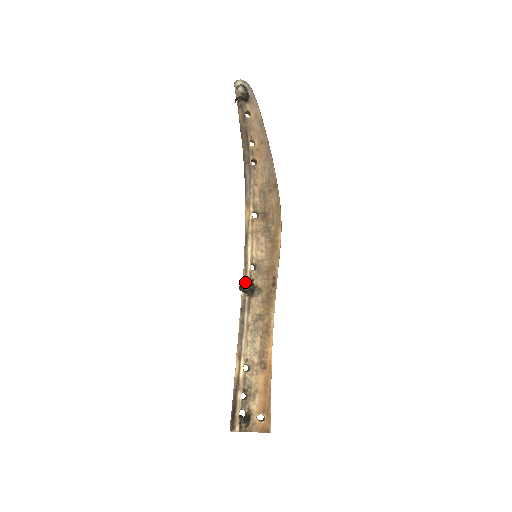
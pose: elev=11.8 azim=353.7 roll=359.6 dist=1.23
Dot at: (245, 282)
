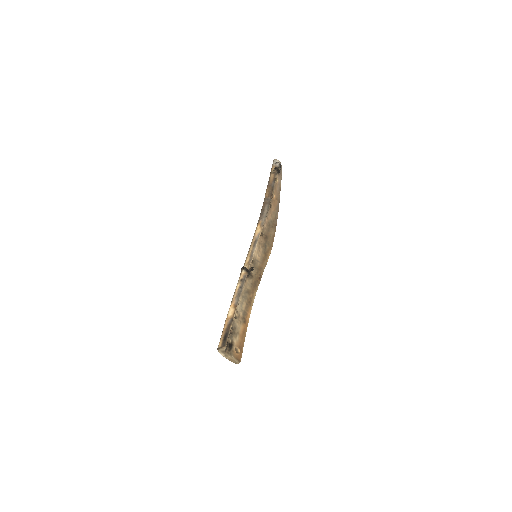
Dot at: (248, 266)
